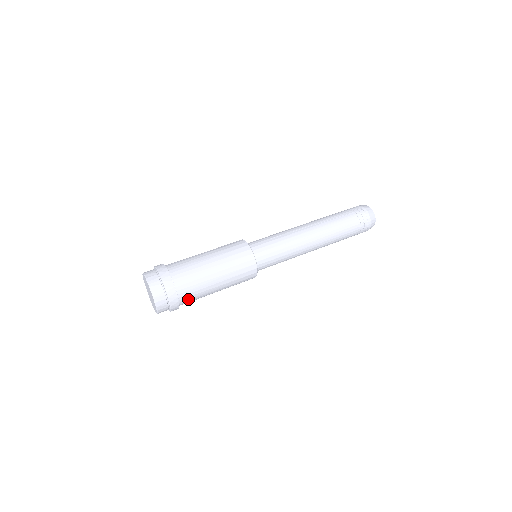
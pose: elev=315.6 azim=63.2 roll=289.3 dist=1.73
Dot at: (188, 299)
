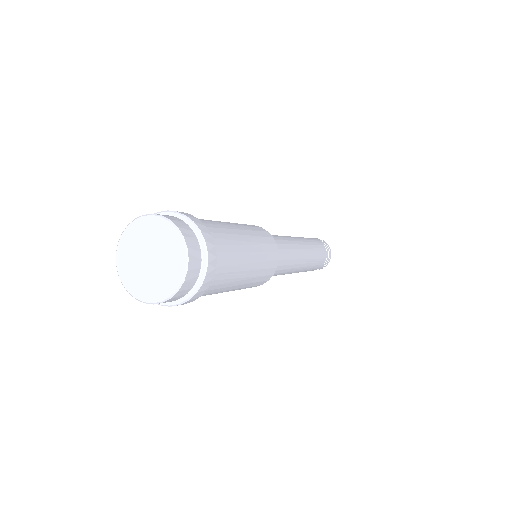
Dot at: (218, 239)
